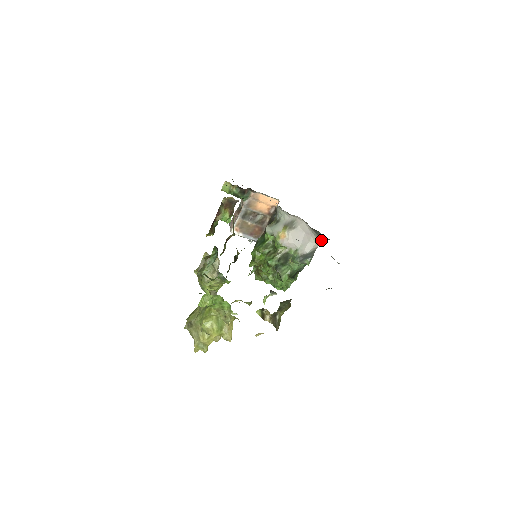
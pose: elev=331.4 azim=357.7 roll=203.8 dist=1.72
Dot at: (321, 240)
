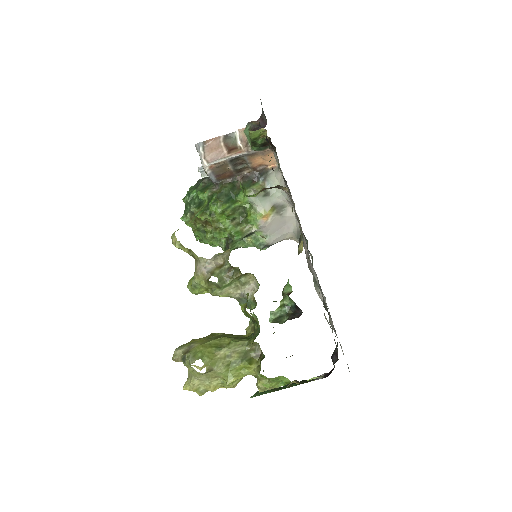
Dot at: (293, 239)
